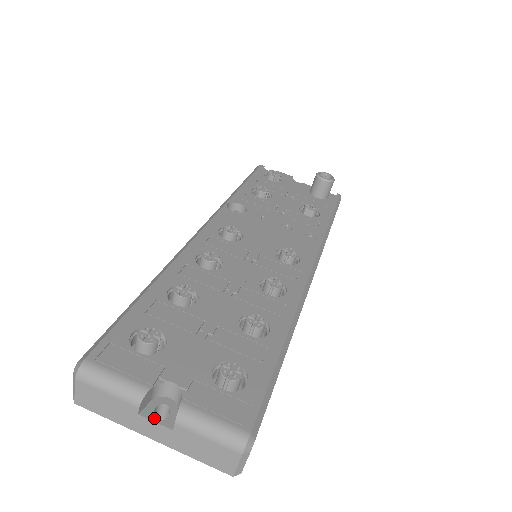
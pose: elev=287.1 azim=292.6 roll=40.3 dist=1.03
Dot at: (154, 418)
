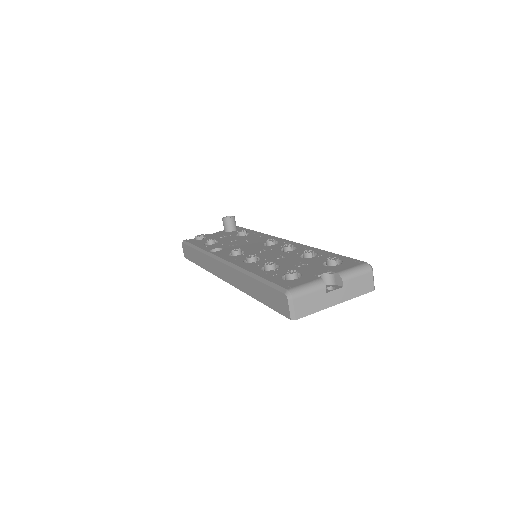
Dot at: (332, 290)
